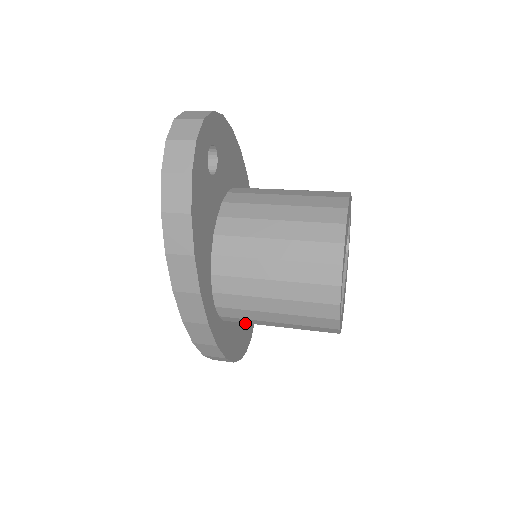
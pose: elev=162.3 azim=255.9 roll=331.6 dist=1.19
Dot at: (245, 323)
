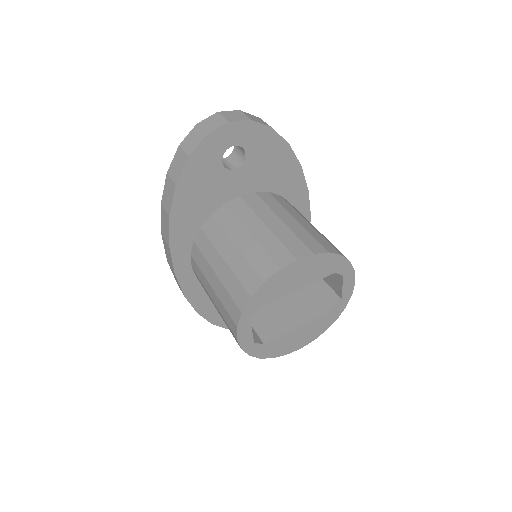
Dot at: occluded
